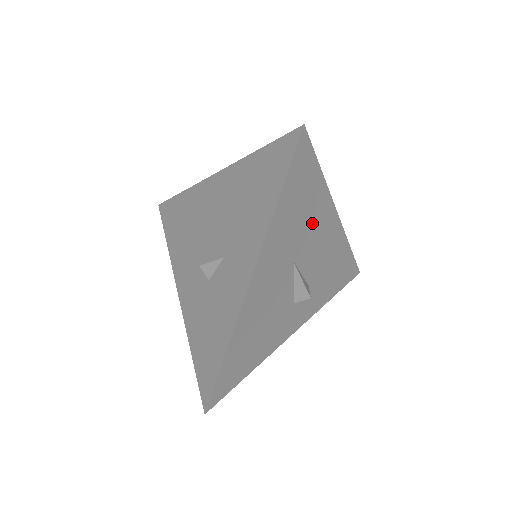
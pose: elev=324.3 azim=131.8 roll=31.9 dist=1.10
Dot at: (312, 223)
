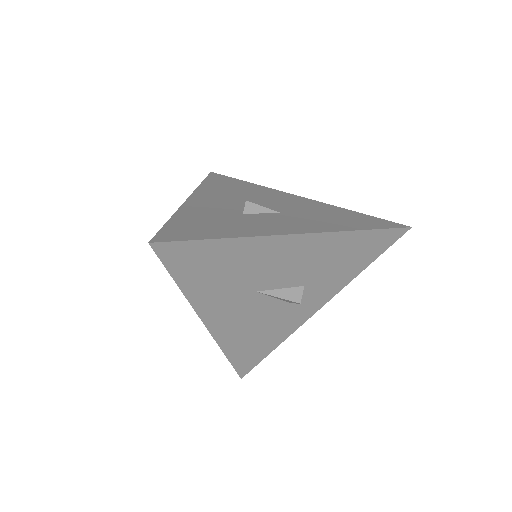
Dot at: (253, 264)
